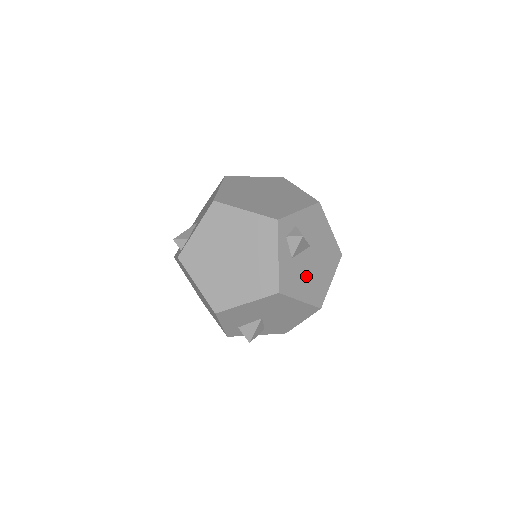
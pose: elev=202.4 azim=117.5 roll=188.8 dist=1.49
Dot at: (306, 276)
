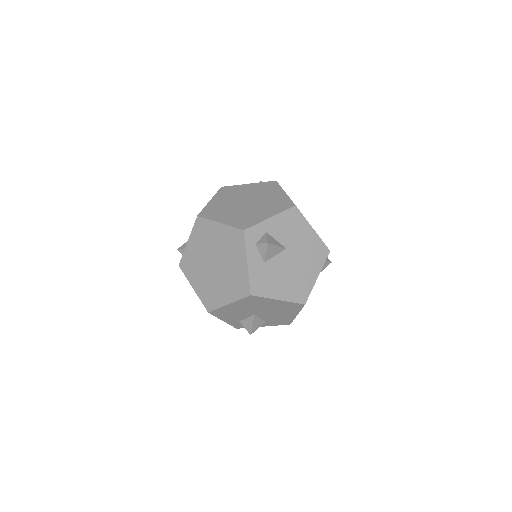
Dot at: (283, 277)
